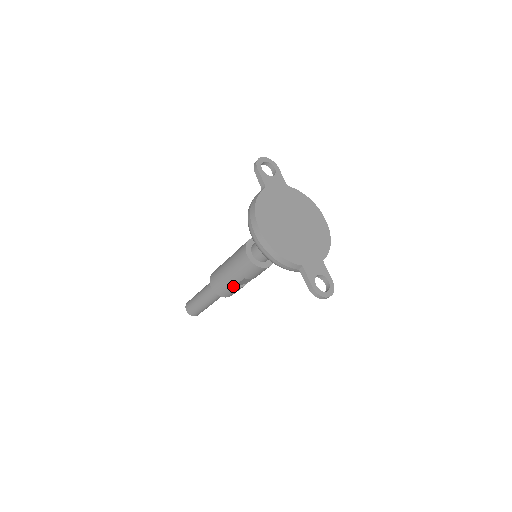
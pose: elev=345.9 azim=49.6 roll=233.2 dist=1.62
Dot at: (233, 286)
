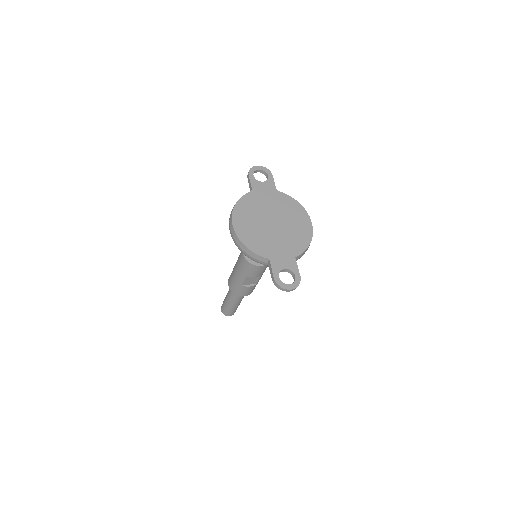
Dot at: (241, 284)
